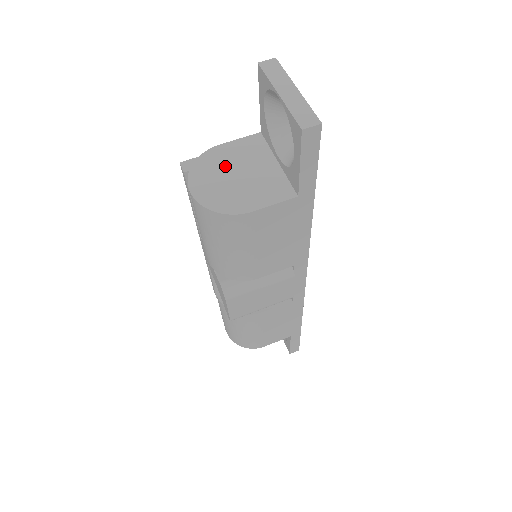
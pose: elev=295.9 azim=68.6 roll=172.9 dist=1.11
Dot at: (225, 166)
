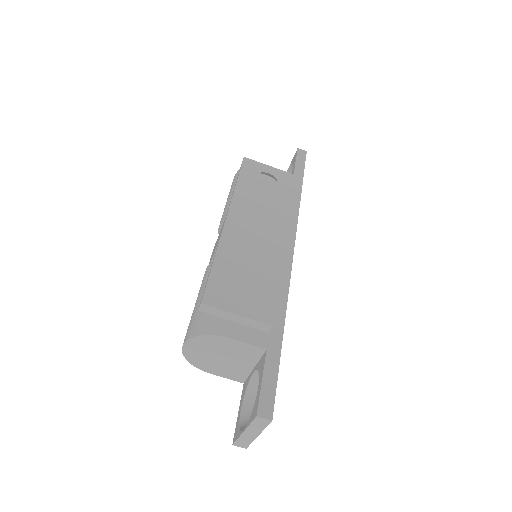
Dot at: (219, 350)
